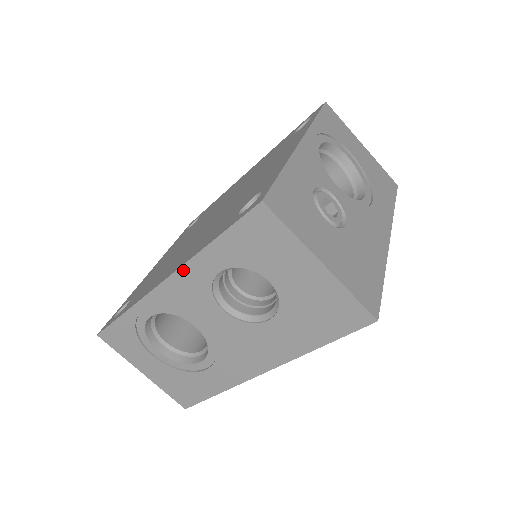
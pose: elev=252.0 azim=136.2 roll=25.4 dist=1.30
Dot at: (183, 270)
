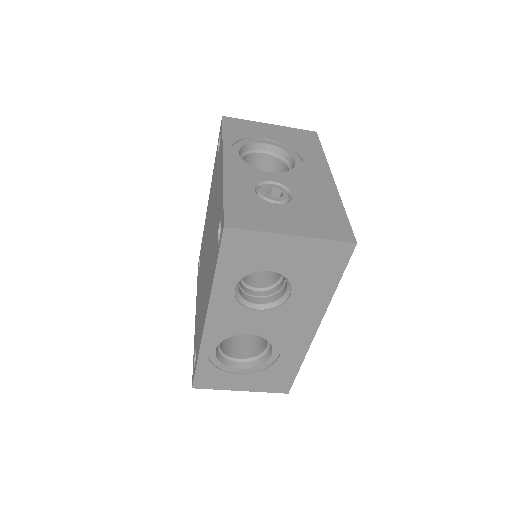
Dot at: (212, 305)
